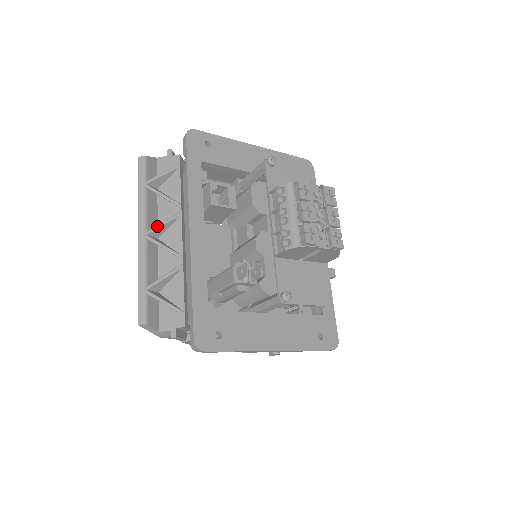
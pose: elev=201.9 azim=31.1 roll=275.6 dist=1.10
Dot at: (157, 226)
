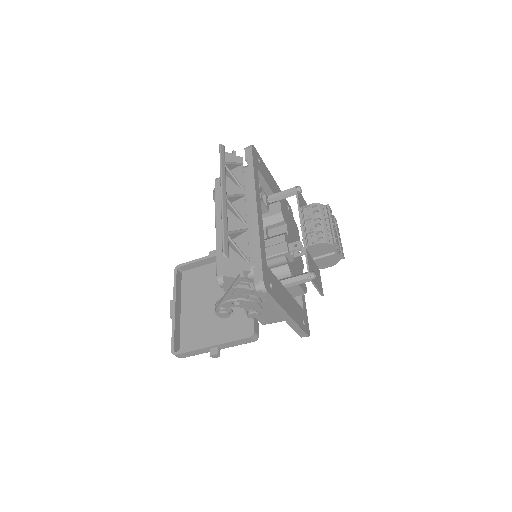
Dot at: (232, 195)
